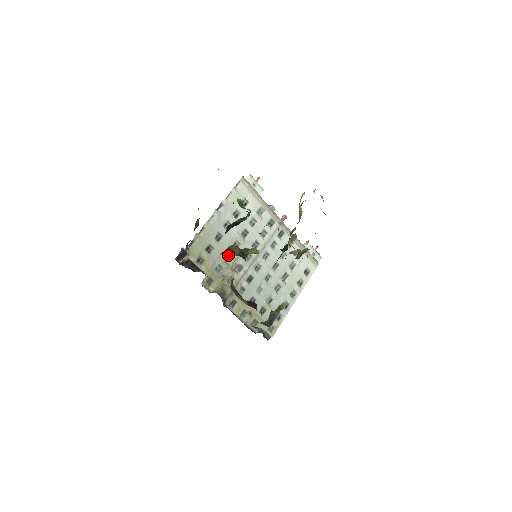
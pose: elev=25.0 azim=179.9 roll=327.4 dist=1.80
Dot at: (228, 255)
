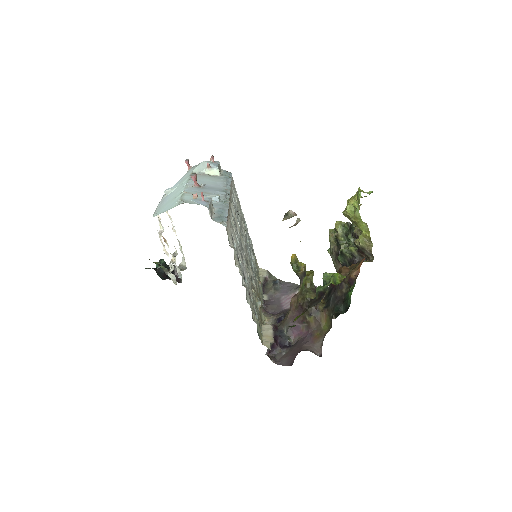
Dot at: occluded
